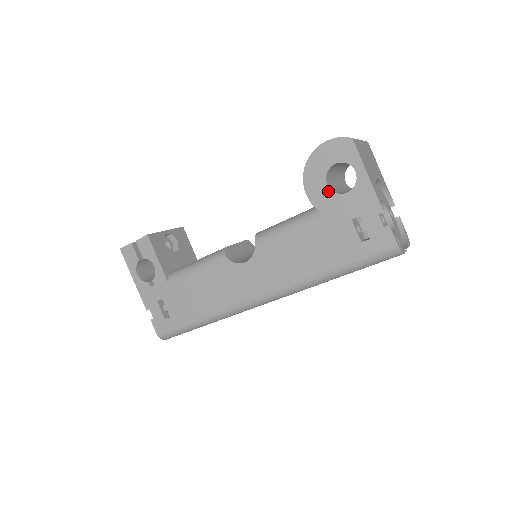
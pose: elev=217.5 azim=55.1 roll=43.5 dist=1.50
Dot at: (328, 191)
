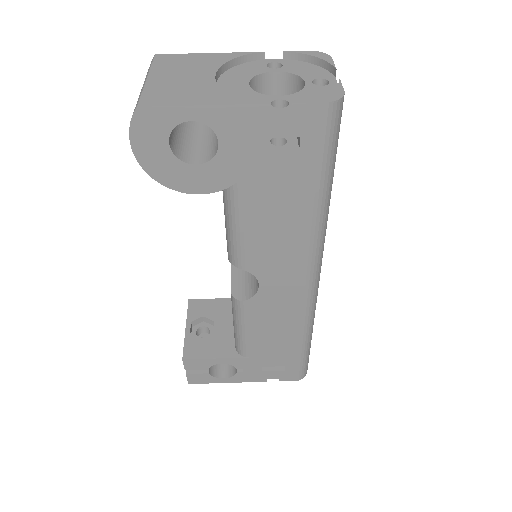
Dot at: (206, 167)
